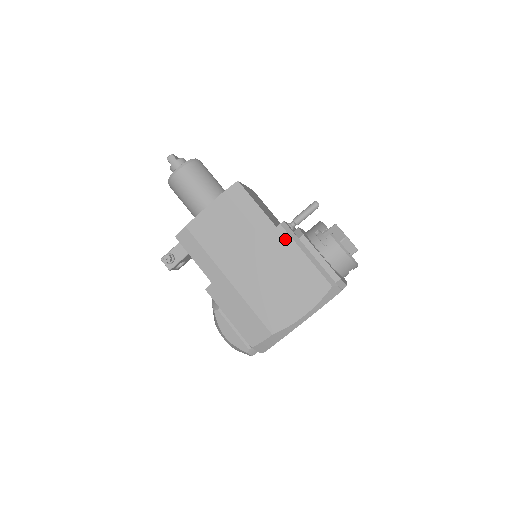
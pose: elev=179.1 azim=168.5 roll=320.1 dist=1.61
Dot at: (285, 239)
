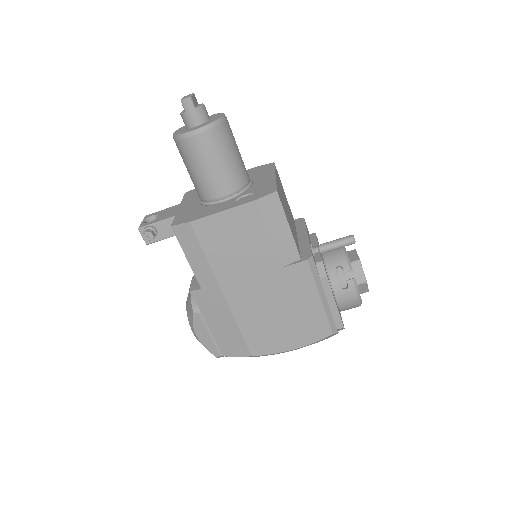
Dot at: (306, 277)
